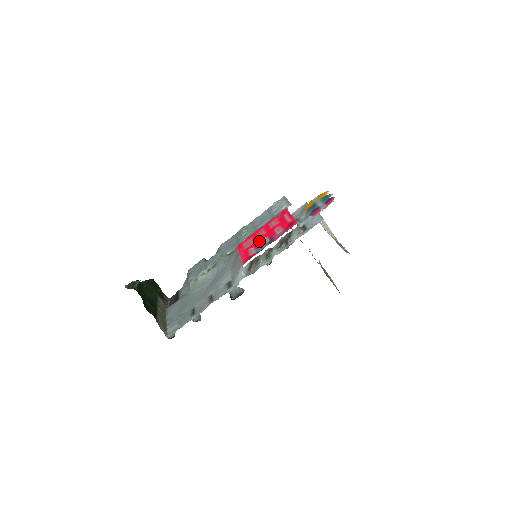
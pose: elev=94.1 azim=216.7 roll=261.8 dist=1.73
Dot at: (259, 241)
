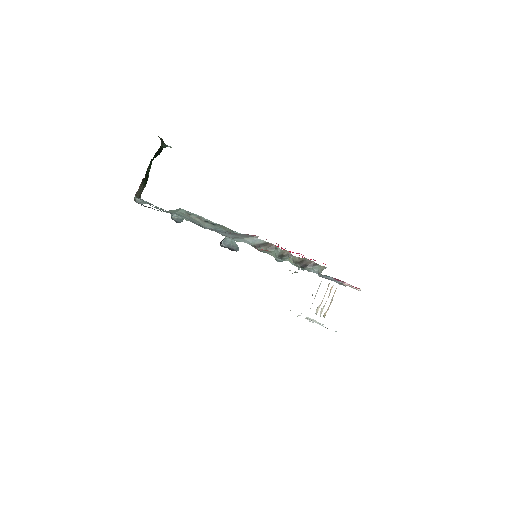
Dot at: occluded
